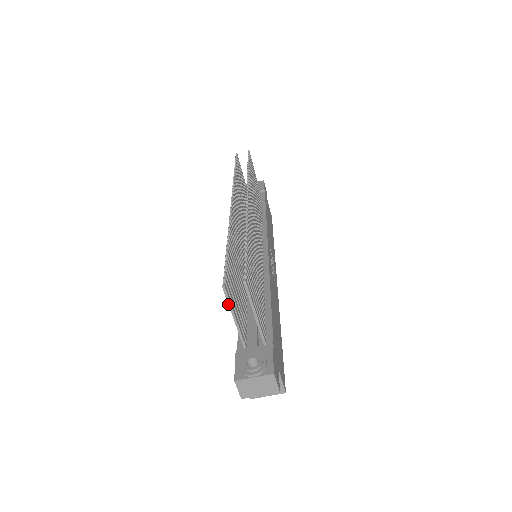
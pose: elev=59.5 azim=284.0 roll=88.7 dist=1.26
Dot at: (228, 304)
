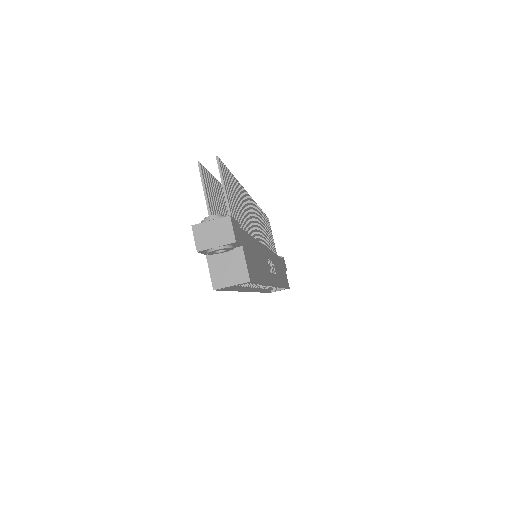
Dot at: (201, 181)
